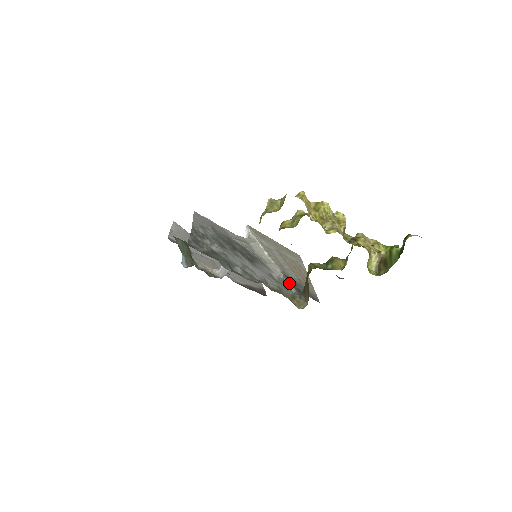
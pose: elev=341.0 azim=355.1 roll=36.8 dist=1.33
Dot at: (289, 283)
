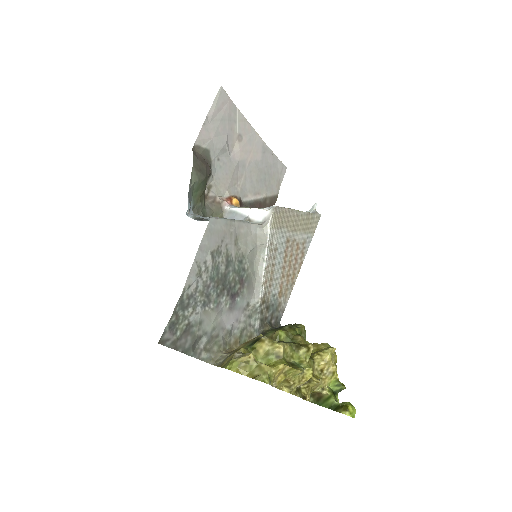
Dot at: (259, 316)
